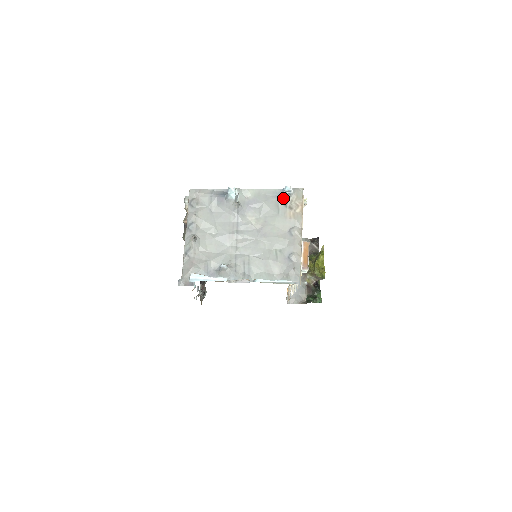
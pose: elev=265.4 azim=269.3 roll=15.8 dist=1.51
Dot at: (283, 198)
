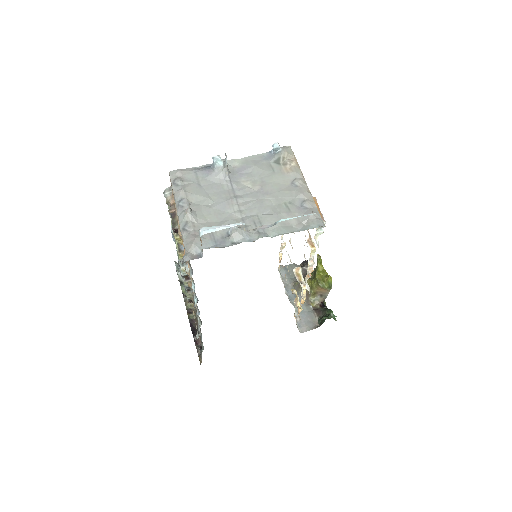
Dot at: (273, 158)
